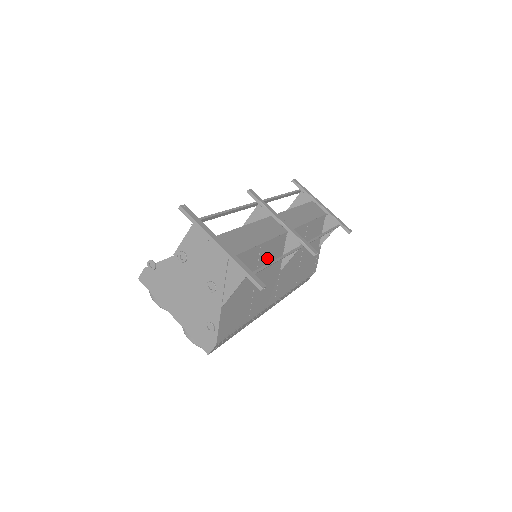
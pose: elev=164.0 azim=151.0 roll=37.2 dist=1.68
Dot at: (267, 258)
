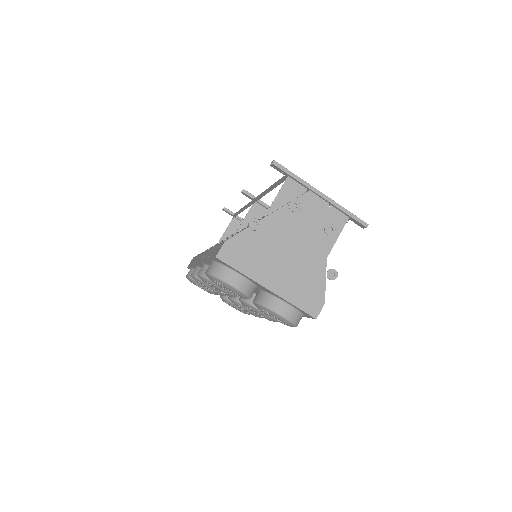
Dot at: occluded
